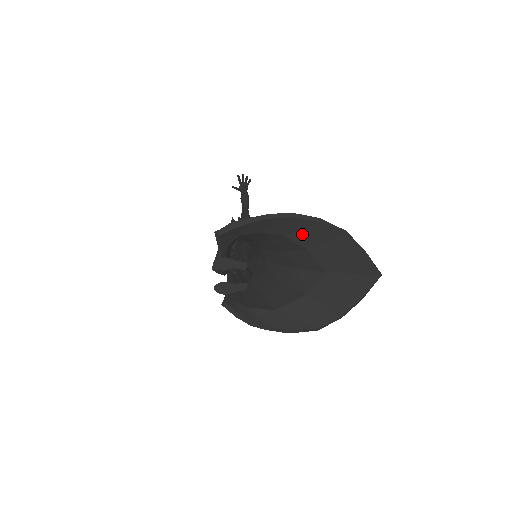
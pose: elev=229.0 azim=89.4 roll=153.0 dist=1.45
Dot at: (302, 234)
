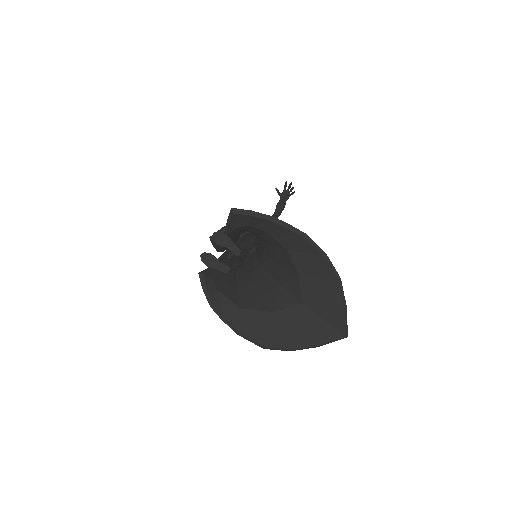
Dot at: (303, 257)
